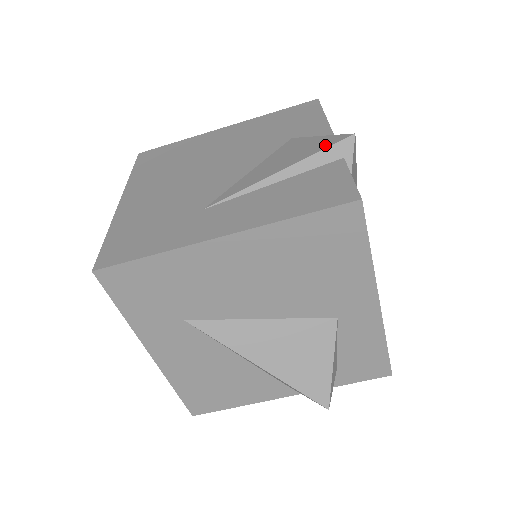
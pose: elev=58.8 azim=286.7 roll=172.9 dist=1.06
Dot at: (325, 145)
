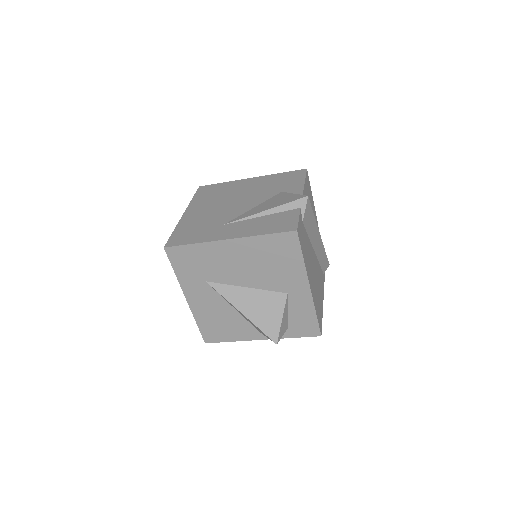
Dot at: (292, 200)
